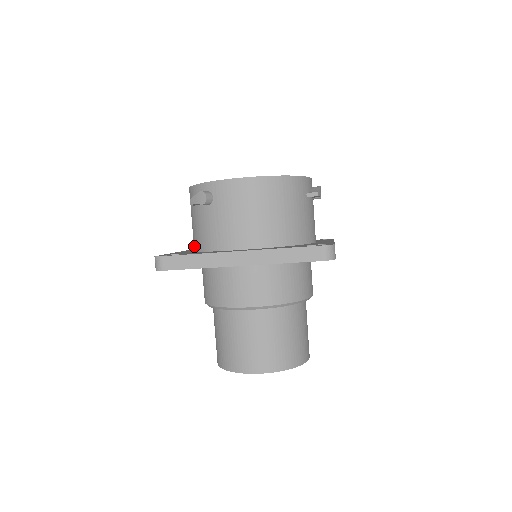
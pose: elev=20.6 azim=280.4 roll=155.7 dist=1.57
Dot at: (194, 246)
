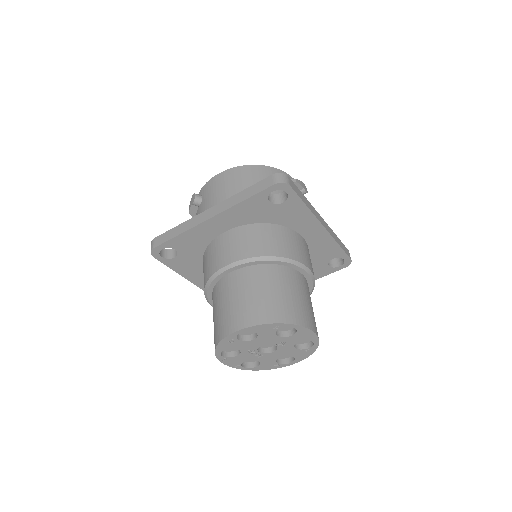
Dot at: occluded
